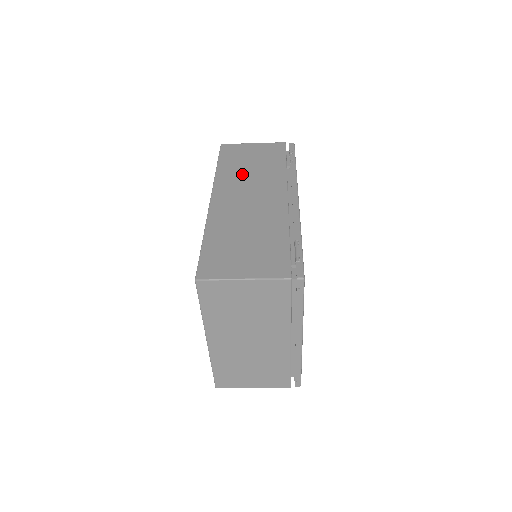
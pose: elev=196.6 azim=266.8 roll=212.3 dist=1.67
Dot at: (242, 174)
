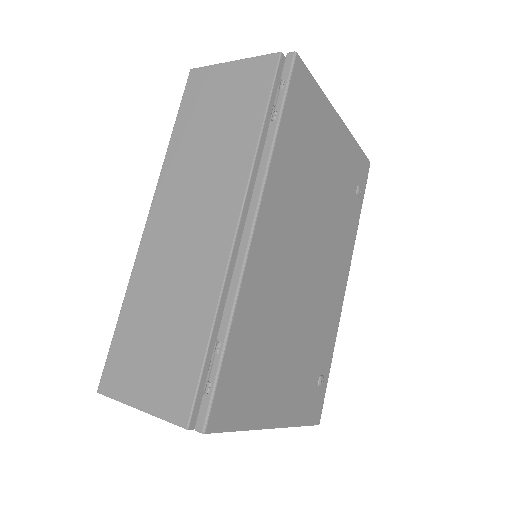
Dot at: (195, 157)
